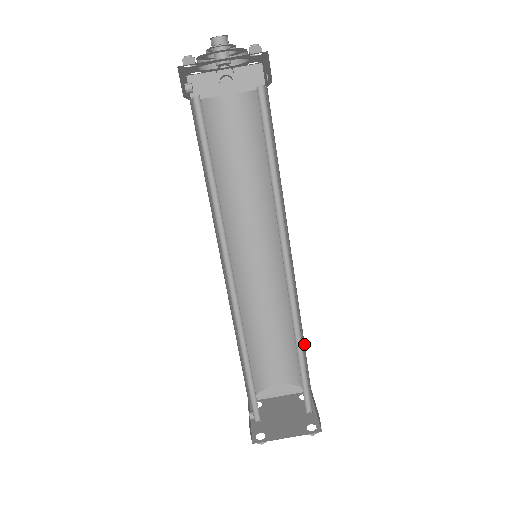
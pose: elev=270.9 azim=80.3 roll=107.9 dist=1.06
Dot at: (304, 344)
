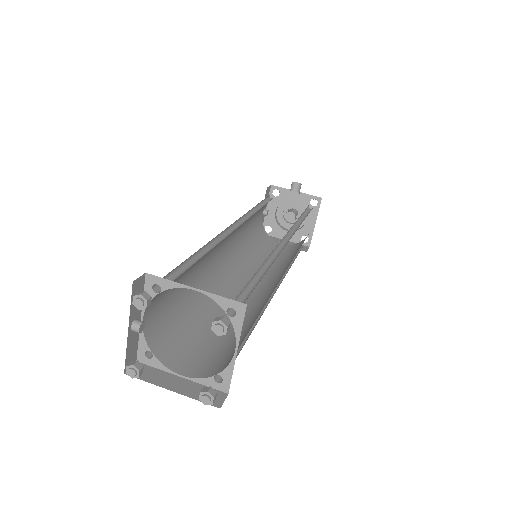
Dot at: occluded
